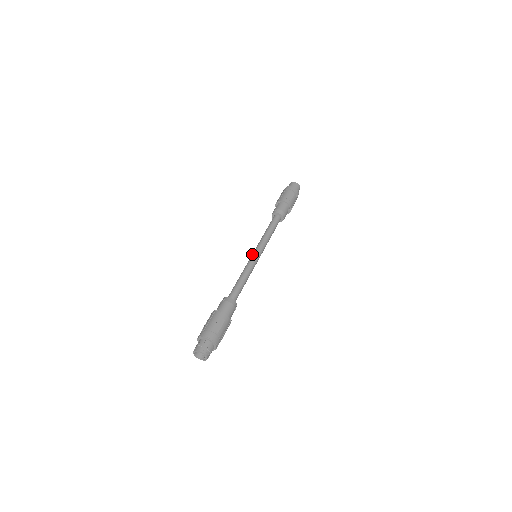
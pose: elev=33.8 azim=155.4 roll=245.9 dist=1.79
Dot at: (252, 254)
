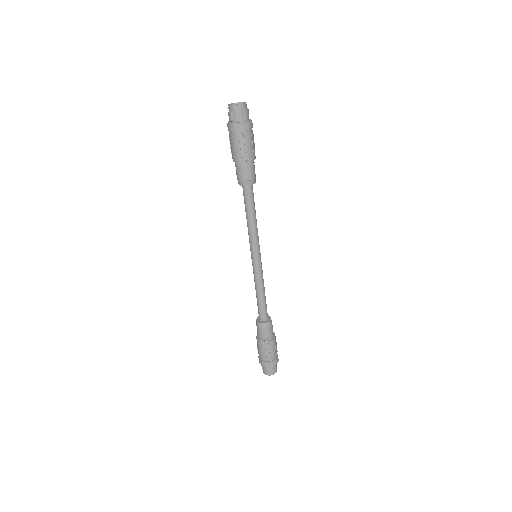
Dot at: (256, 260)
